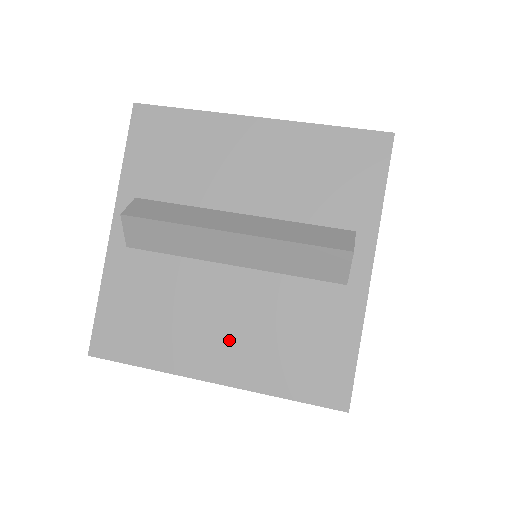
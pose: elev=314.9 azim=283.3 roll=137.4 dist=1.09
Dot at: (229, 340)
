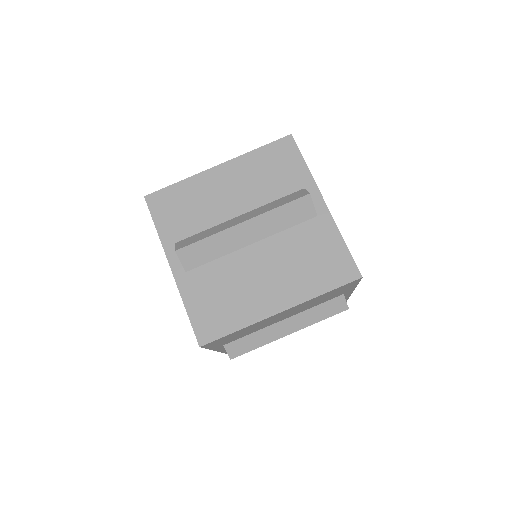
Dot at: (276, 283)
